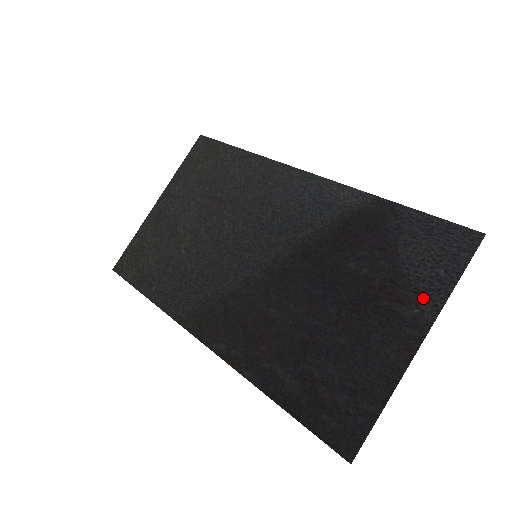
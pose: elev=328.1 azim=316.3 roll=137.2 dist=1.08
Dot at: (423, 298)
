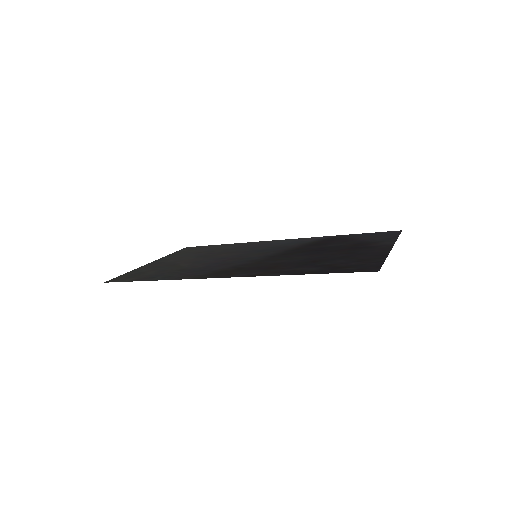
Dot at: (383, 242)
